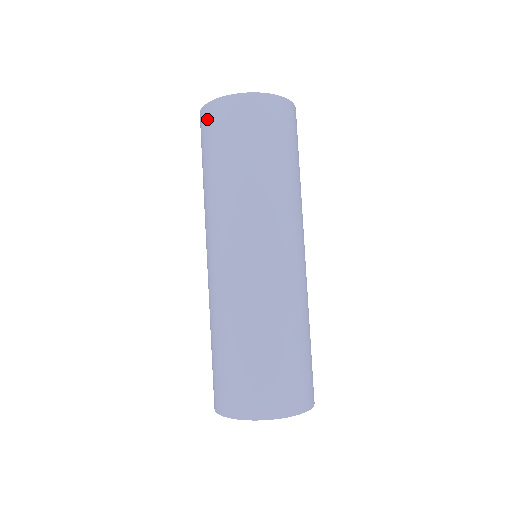
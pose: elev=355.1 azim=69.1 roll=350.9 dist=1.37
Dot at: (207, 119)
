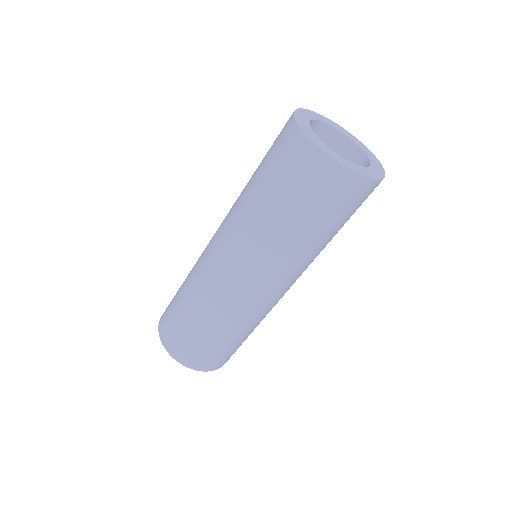
Dot at: (333, 181)
